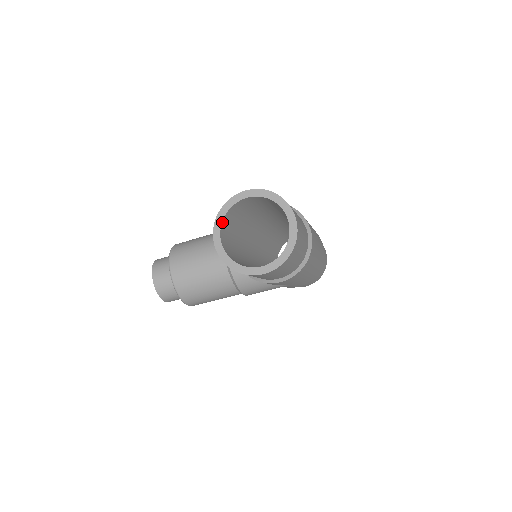
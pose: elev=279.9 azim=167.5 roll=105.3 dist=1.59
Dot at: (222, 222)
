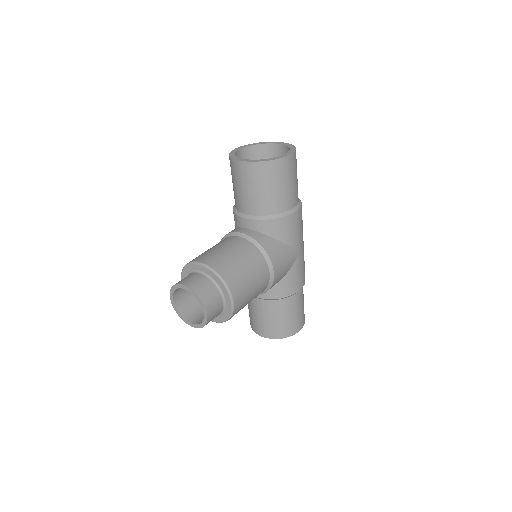
Dot at: (236, 157)
